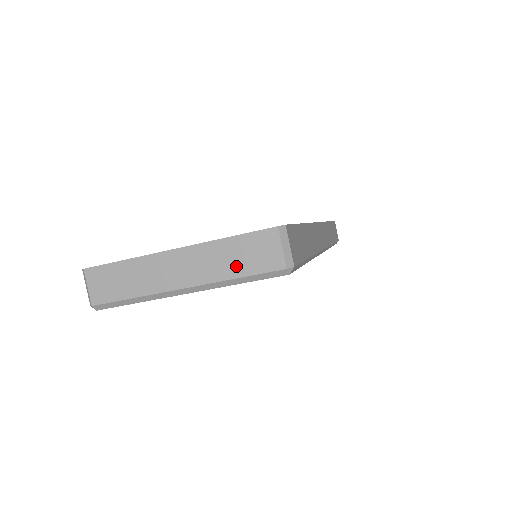
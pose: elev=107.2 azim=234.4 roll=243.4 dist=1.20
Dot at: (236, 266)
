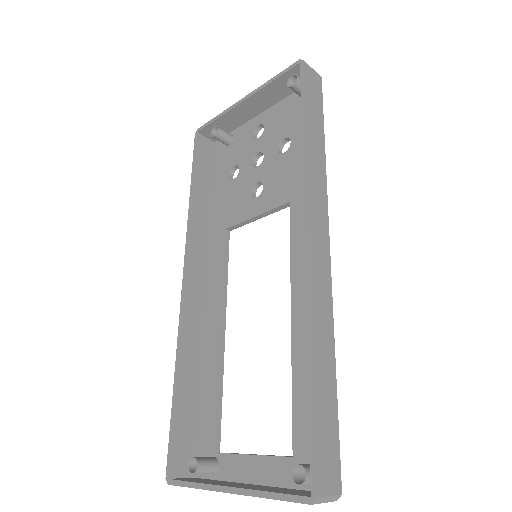
Dot at: occluded
